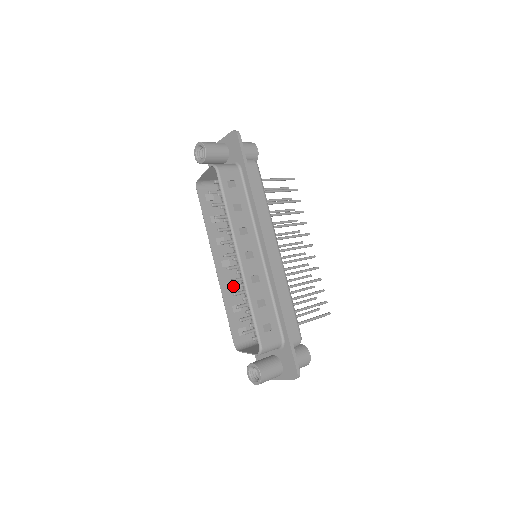
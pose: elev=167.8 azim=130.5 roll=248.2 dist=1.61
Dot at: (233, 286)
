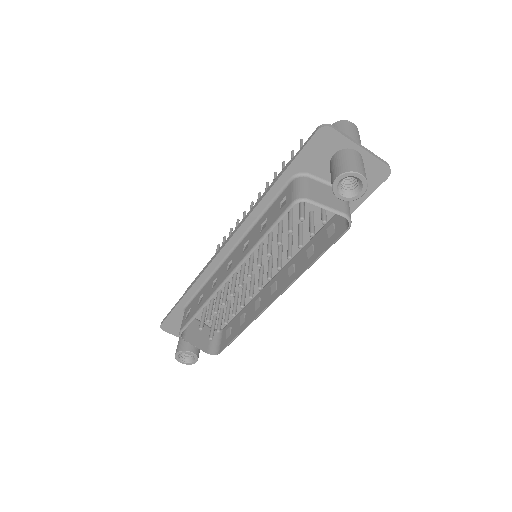
Dot at: occluded
